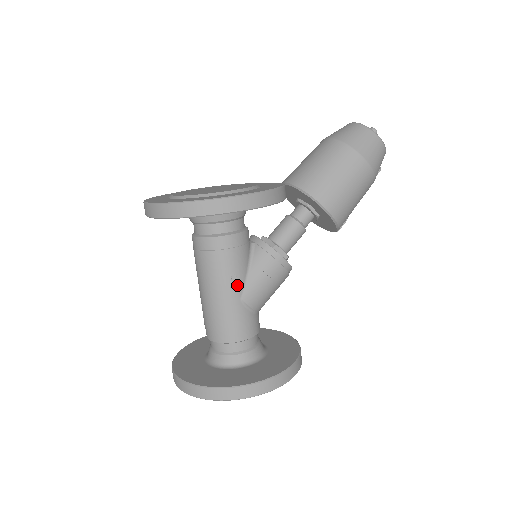
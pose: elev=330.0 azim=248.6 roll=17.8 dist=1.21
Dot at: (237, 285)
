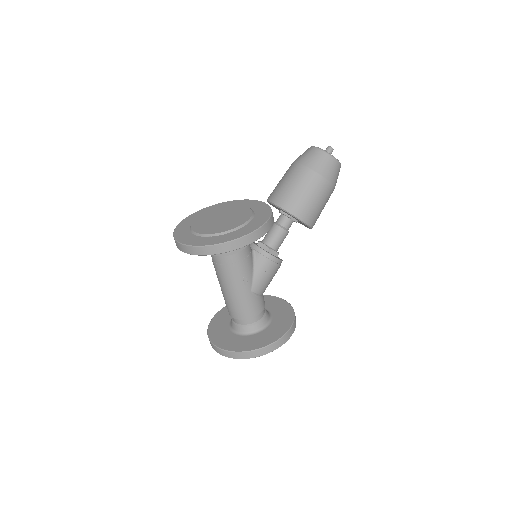
Dot at: (247, 283)
